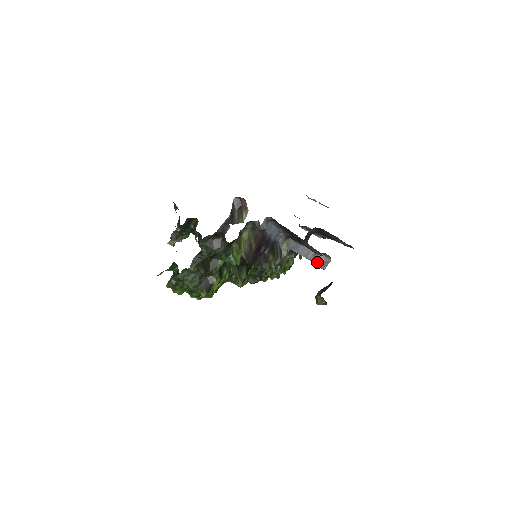
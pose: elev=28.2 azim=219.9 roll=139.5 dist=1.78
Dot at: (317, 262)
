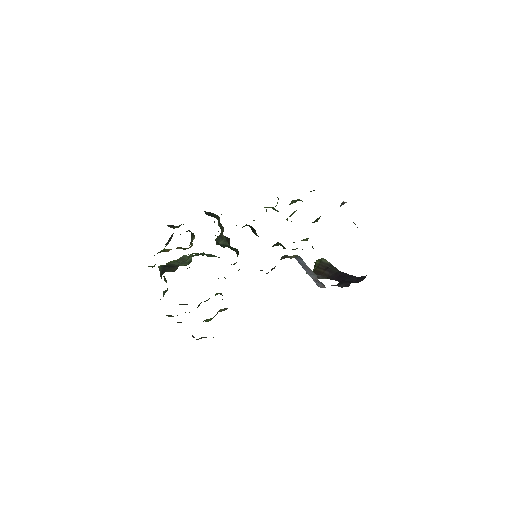
Dot at: (314, 281)
